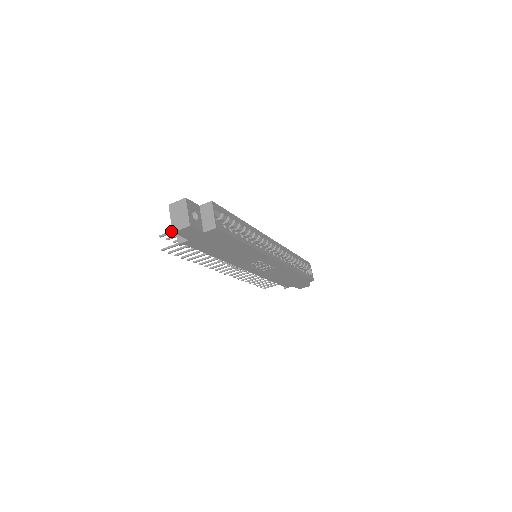
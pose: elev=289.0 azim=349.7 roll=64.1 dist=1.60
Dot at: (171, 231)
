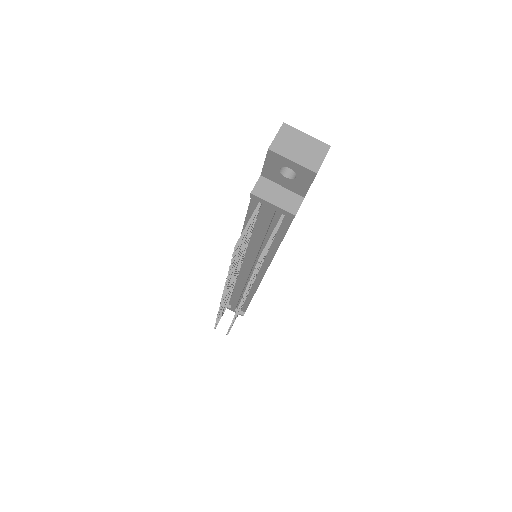
Dot at: (246, 226)
